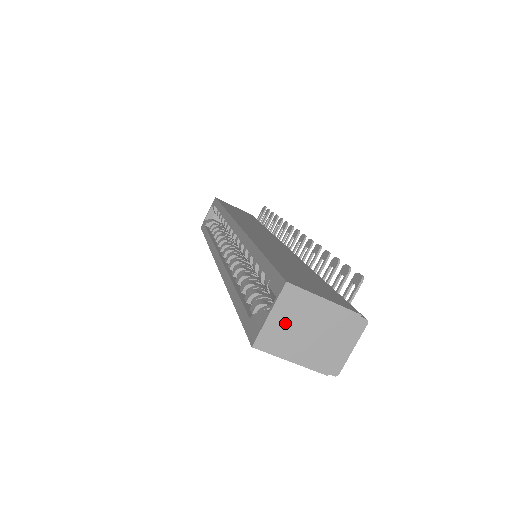
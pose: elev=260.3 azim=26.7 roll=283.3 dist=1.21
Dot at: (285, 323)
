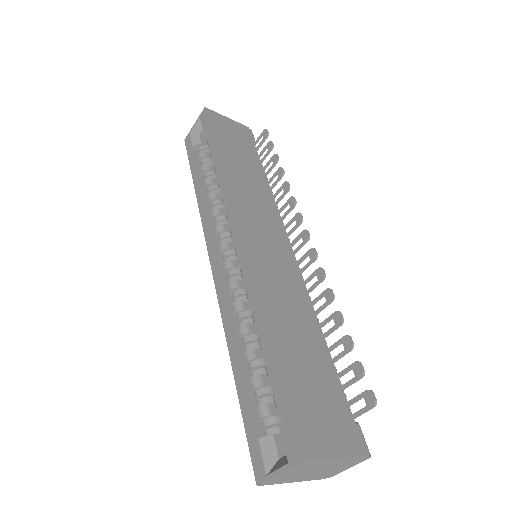
Dot at: (292, 473)
